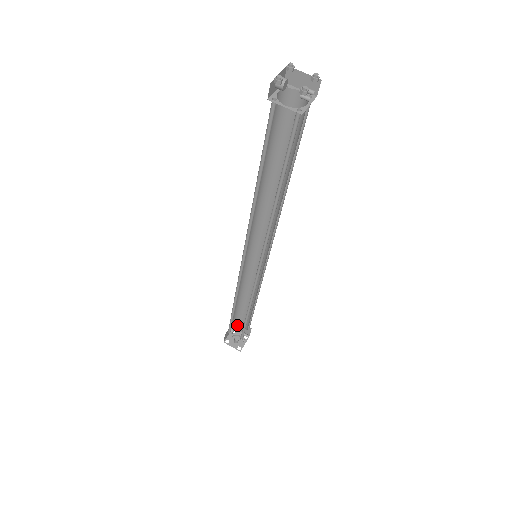
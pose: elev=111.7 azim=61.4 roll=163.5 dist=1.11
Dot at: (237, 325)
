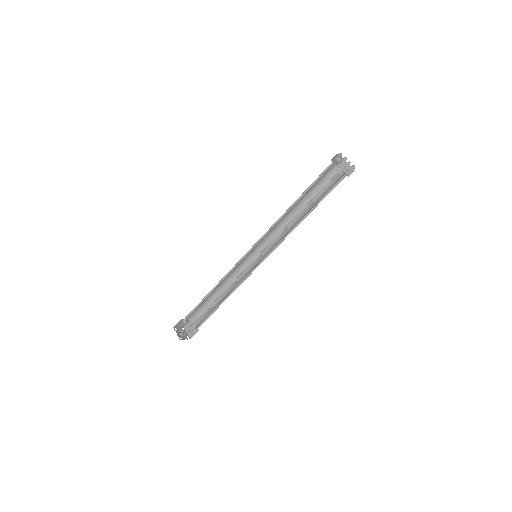
Dot at: (189, 325)
